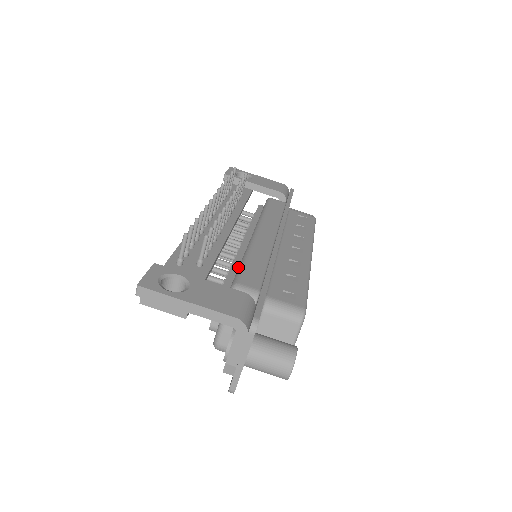
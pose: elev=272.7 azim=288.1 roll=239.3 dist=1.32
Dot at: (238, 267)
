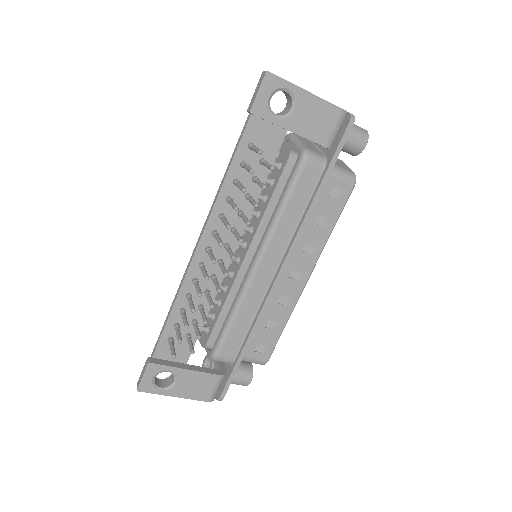
Dot at: (226, 313)
